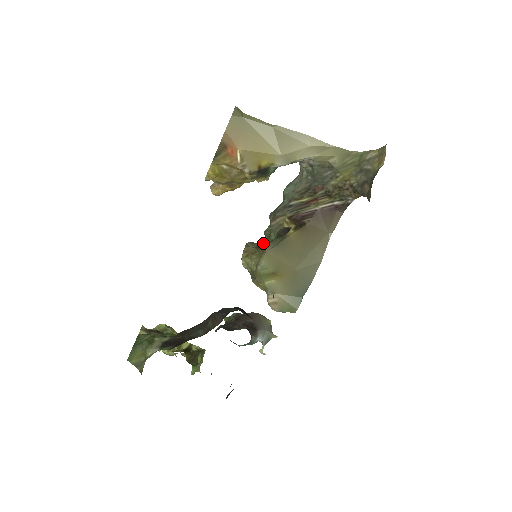
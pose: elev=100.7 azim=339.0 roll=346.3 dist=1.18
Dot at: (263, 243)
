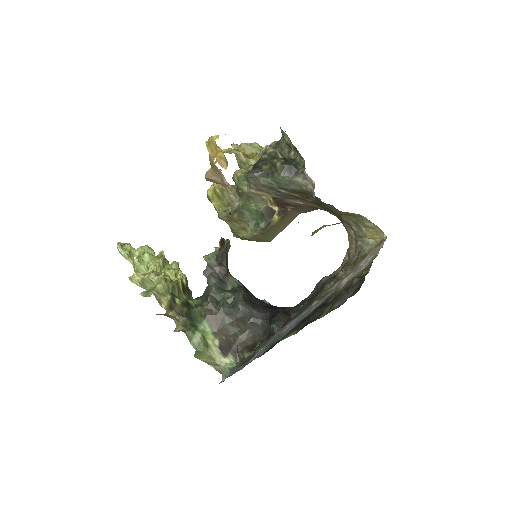
Dot at: (243, 208)
